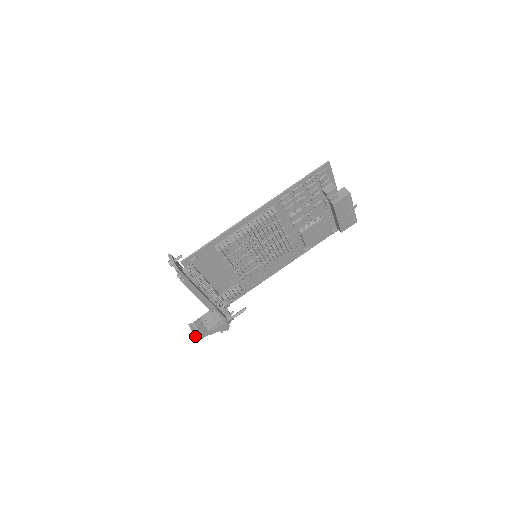
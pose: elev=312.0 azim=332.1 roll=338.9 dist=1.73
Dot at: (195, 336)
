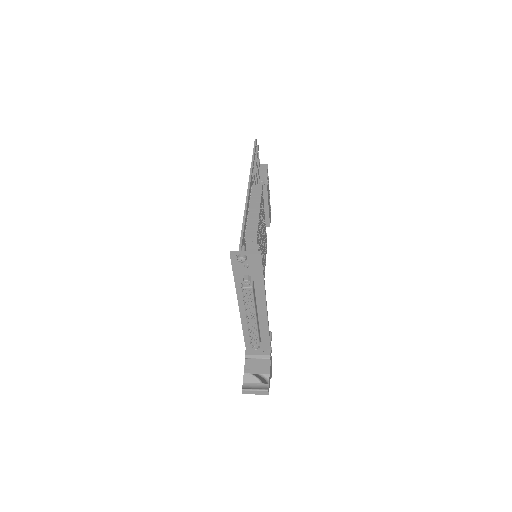
Dot at: (265, 389)
